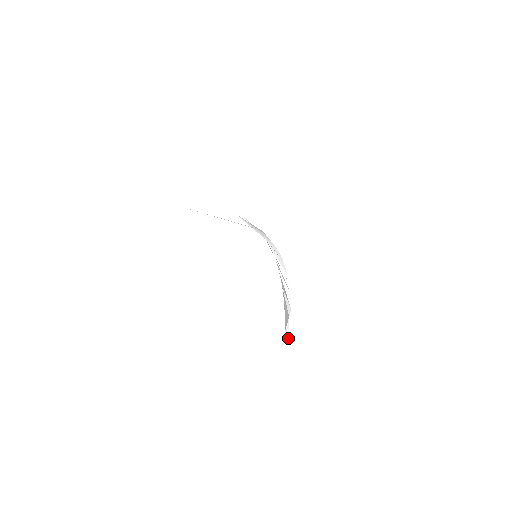
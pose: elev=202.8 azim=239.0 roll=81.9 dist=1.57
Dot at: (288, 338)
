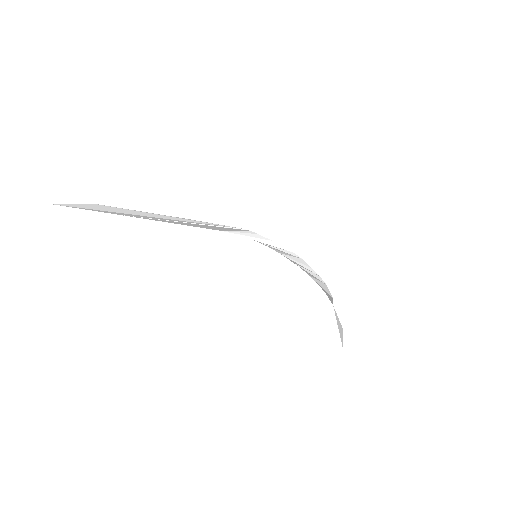
Dot at: (341, 326)
